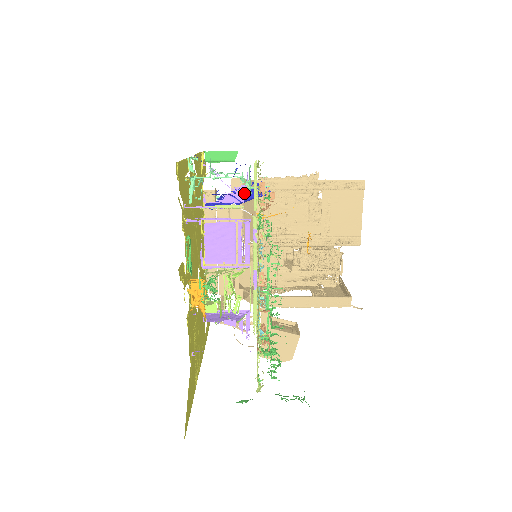
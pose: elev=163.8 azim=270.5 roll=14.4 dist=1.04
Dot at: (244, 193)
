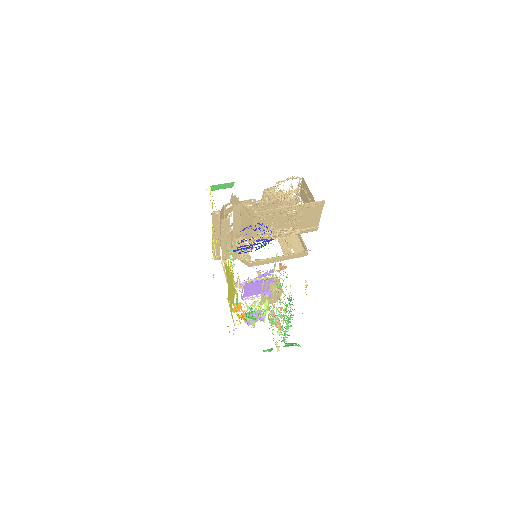
Dot at: (271, 272)
